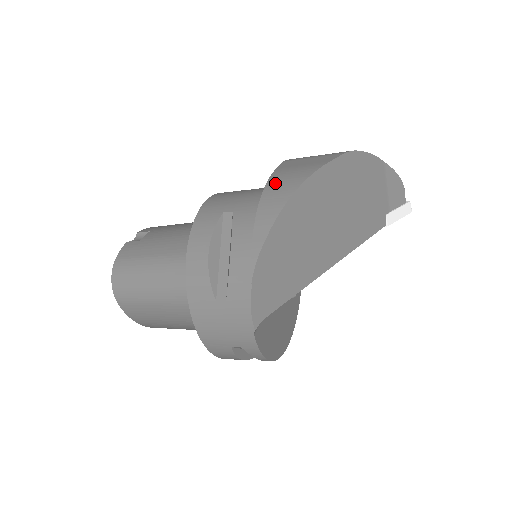
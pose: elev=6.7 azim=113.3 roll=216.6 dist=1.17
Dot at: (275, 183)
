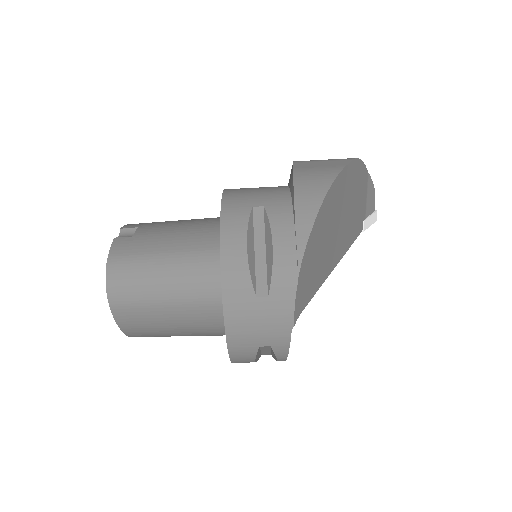
Dot at: (303, 181)
